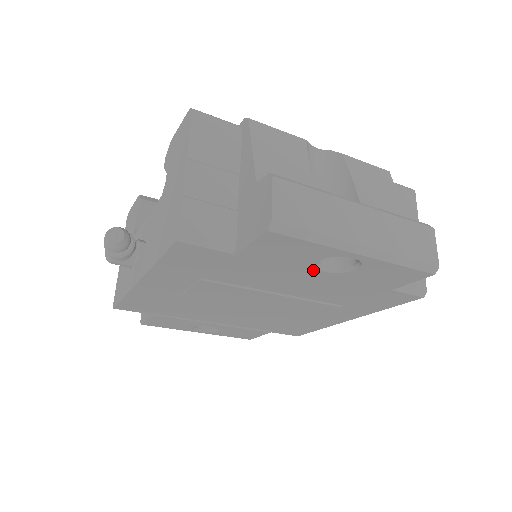
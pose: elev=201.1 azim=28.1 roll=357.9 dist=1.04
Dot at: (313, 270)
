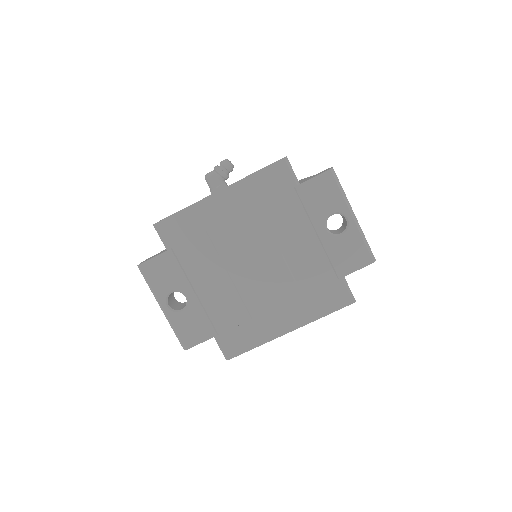
Dot at: (322, 224)
